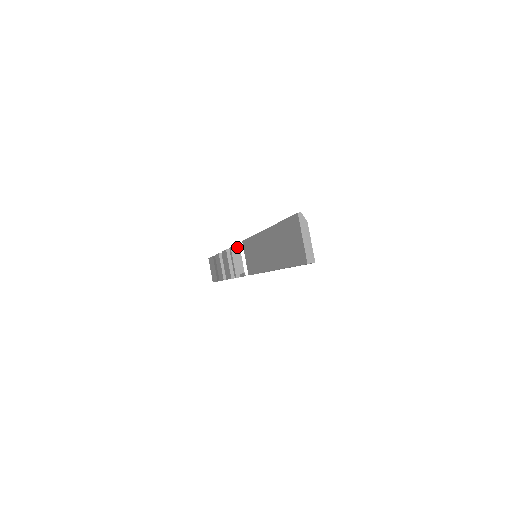
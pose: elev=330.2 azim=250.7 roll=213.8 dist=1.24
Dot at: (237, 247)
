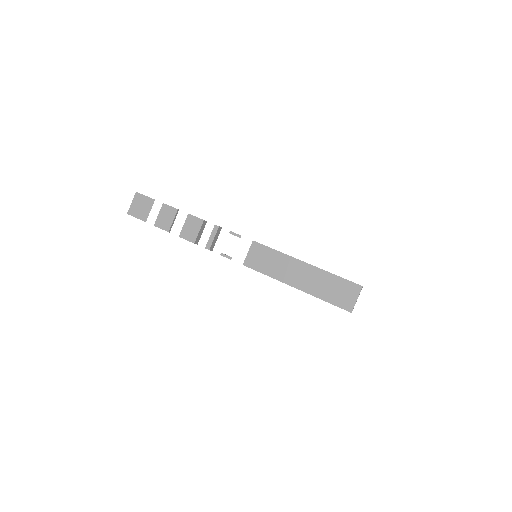
Dot at: occluded
